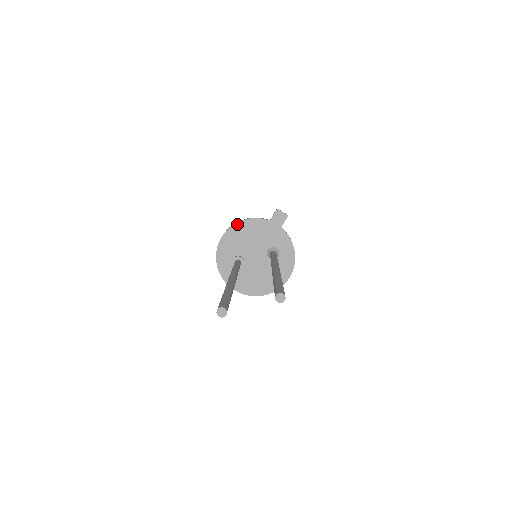
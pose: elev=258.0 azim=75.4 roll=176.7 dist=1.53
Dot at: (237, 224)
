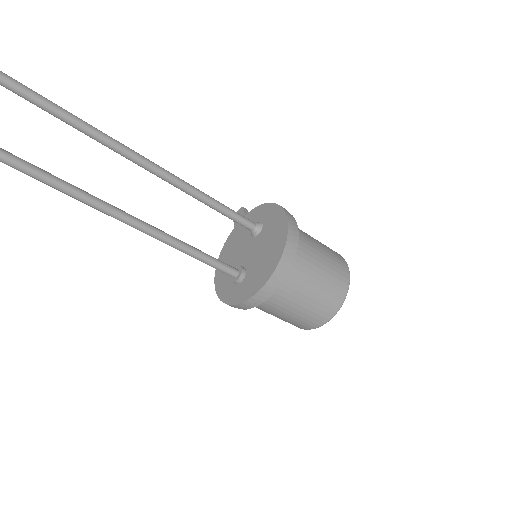
Dot at: occluded
